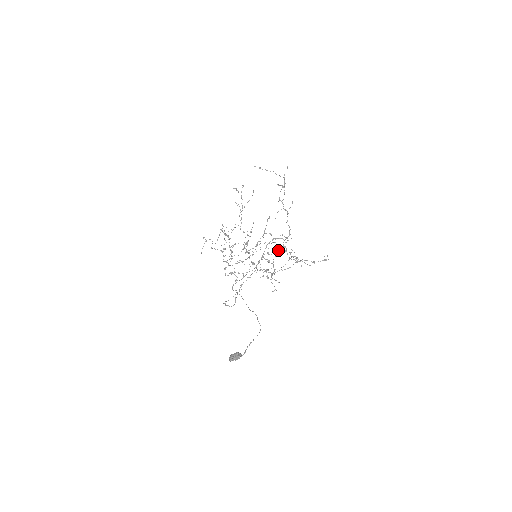
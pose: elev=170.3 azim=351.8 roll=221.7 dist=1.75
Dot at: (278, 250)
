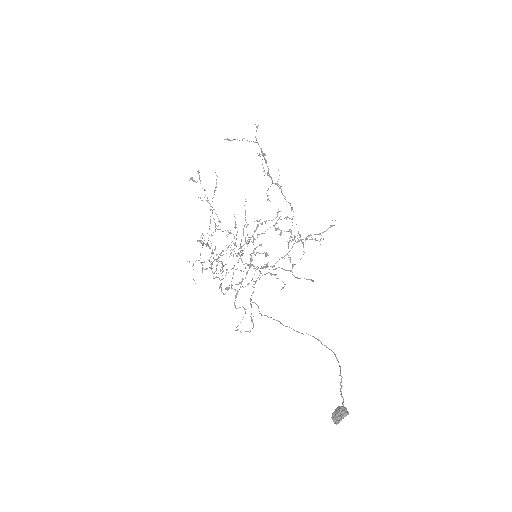
Dot at: occluded
